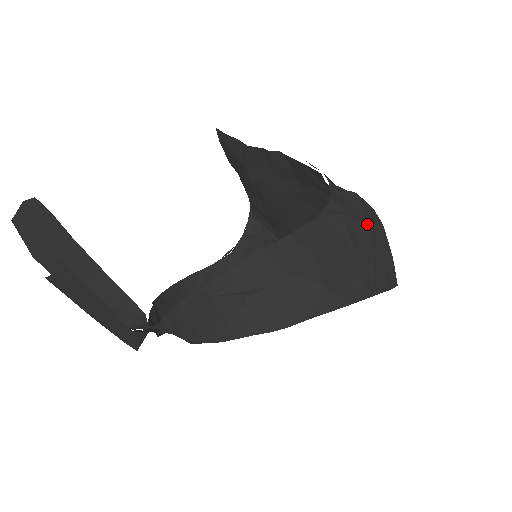
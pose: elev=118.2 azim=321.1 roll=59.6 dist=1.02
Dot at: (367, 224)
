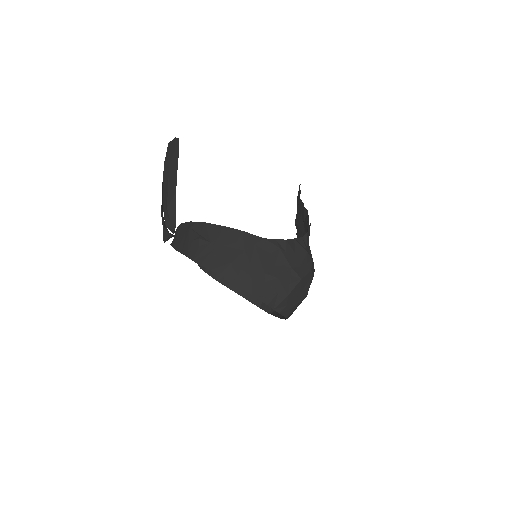
Dot at: (290, 266)
